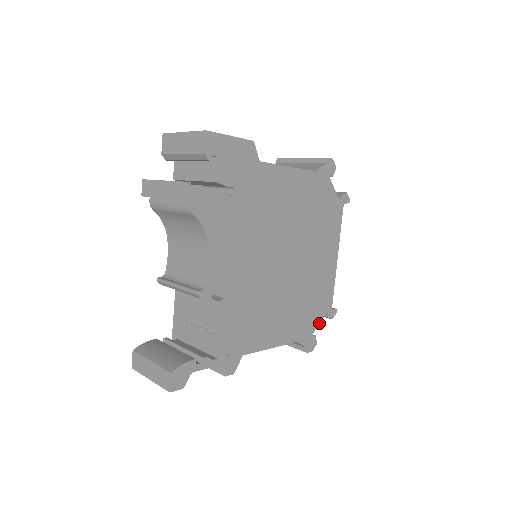
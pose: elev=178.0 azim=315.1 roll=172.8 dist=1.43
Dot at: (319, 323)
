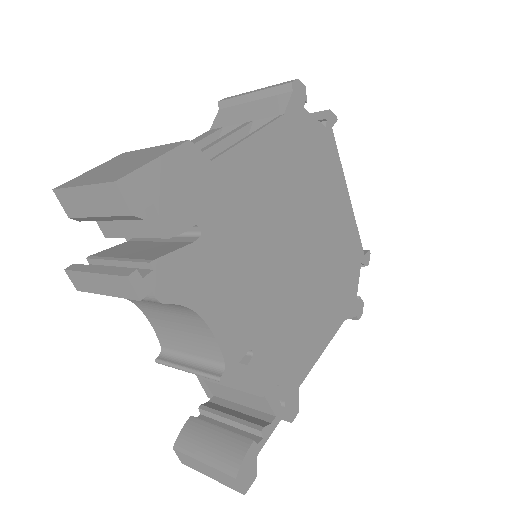
Dot at: (358, 281)
